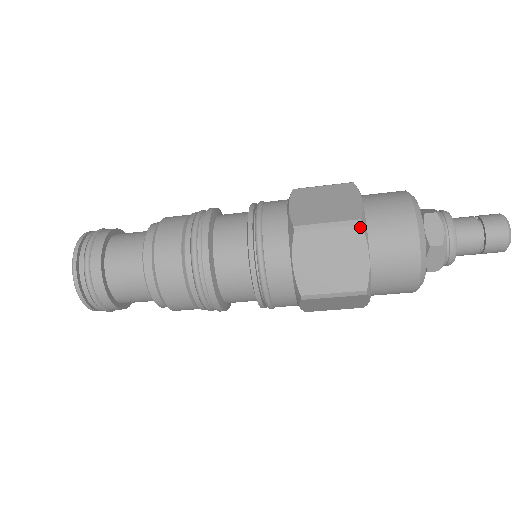
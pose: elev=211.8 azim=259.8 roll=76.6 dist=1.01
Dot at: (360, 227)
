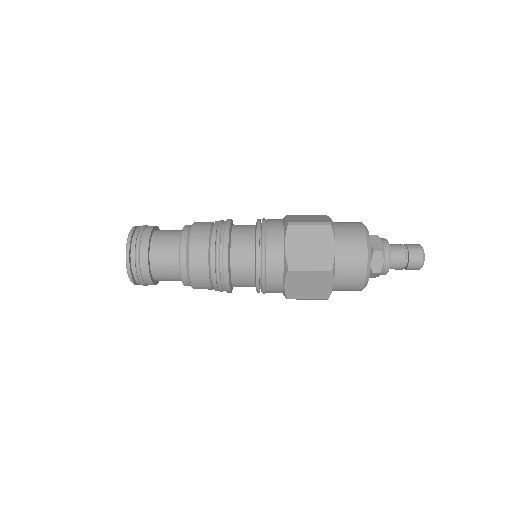
Dot at: (326, 299)
